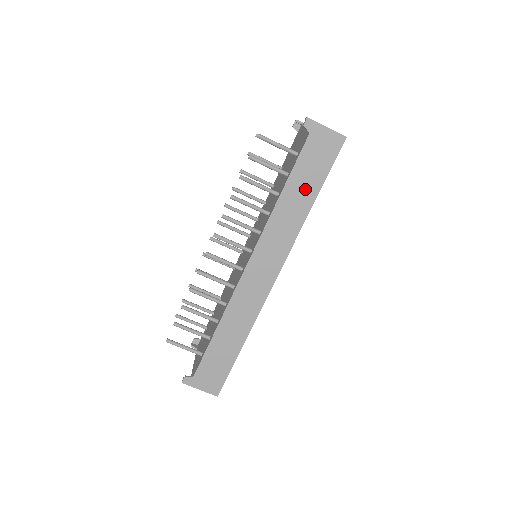
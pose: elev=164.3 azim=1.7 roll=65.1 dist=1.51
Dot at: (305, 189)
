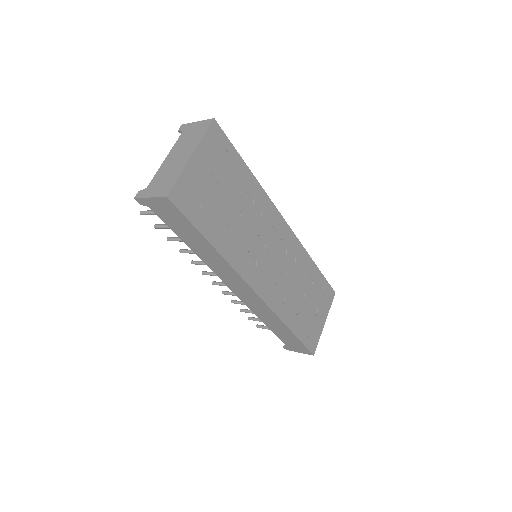
Dot at: (196, 240)
